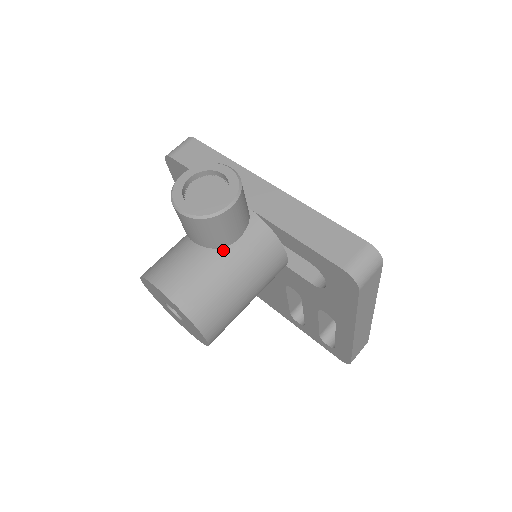
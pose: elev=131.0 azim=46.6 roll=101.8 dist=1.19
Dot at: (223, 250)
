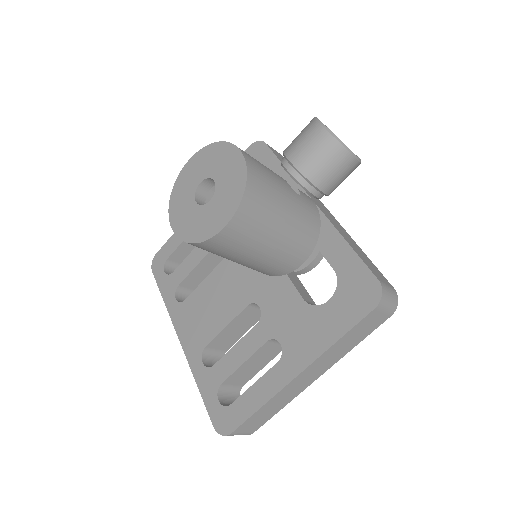
Dot at: (292, 193)
